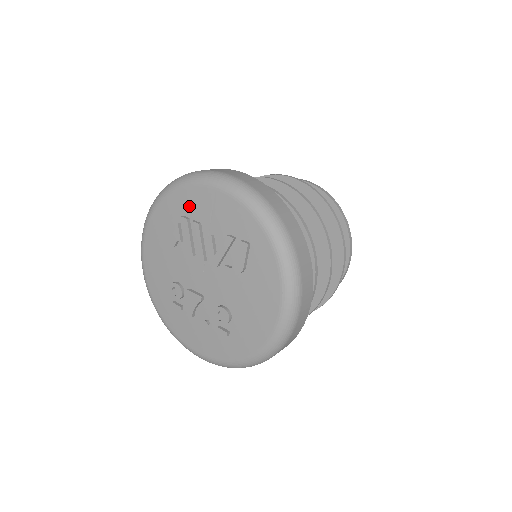
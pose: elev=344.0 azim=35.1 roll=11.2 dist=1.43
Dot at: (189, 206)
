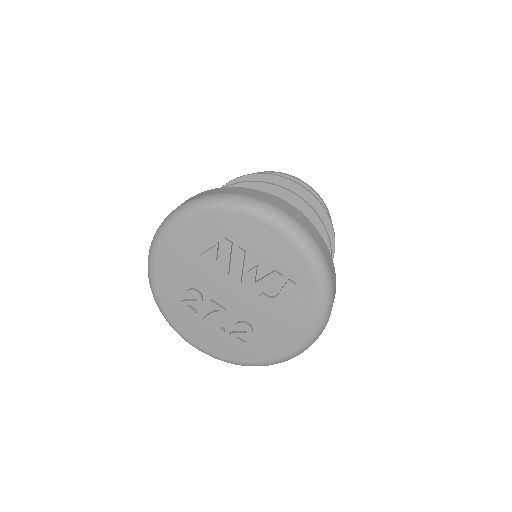
Dot at: (236, 231)
